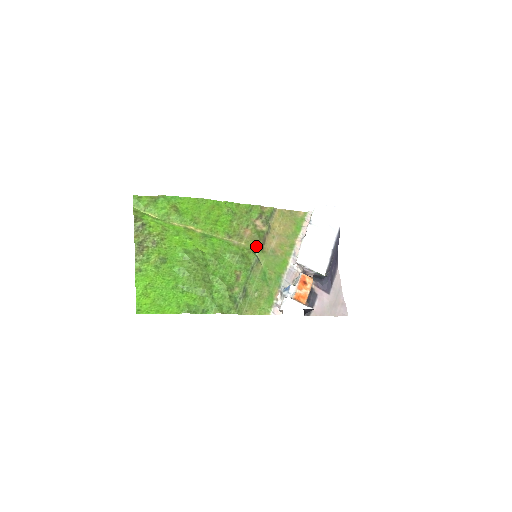
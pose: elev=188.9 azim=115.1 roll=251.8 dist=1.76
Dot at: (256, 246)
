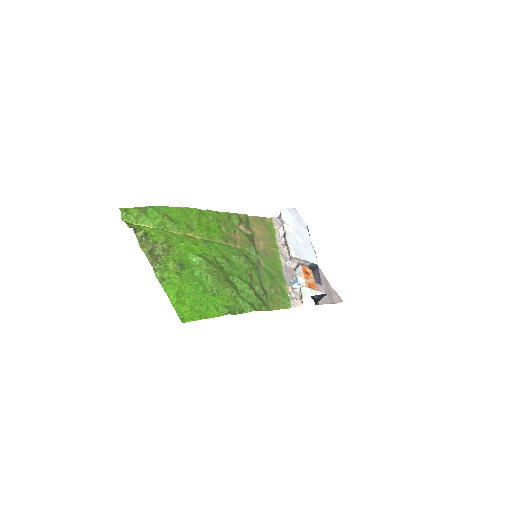
Dot at: (250, 248)
